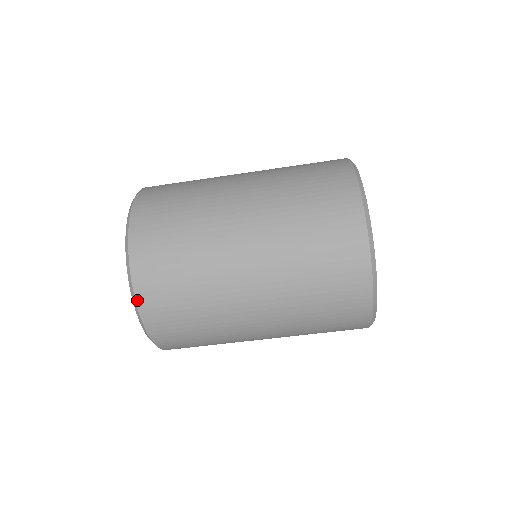
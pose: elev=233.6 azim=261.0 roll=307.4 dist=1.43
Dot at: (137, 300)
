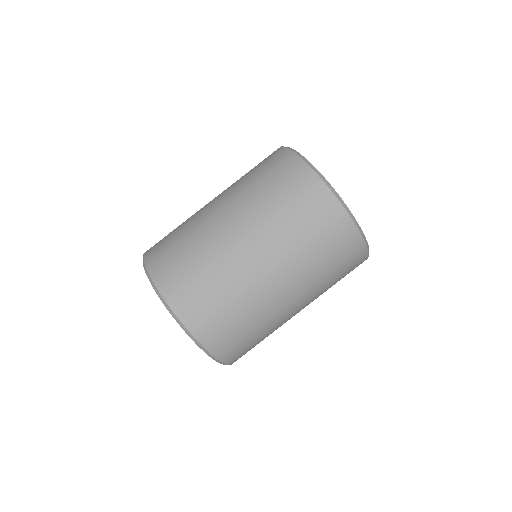
Dot at: (185, 325)
